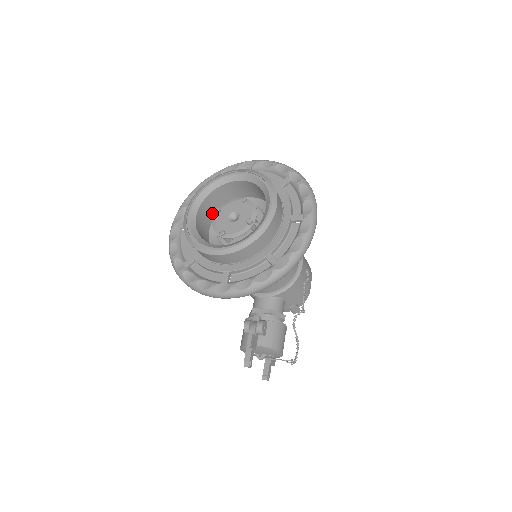
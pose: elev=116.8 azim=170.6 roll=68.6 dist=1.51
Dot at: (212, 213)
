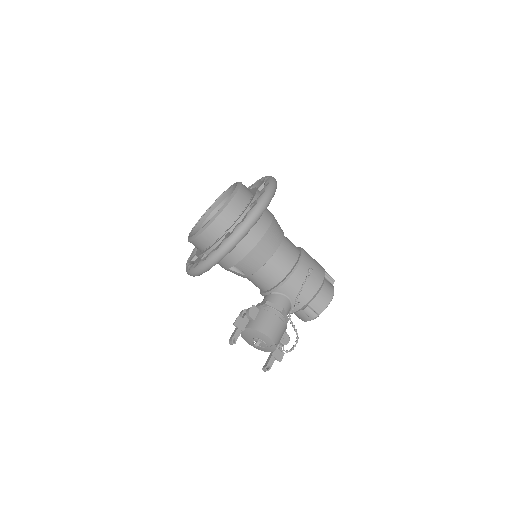
Dot at: occluded
